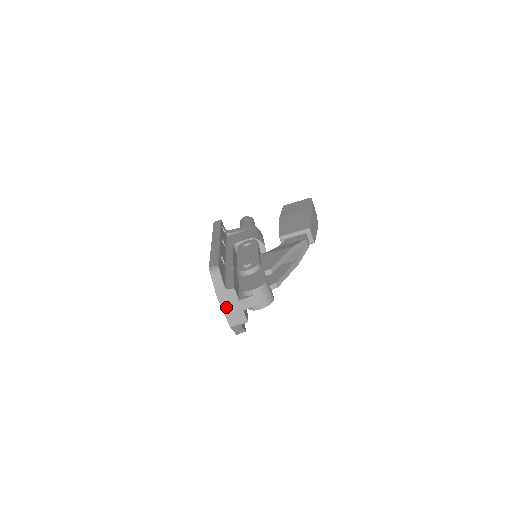
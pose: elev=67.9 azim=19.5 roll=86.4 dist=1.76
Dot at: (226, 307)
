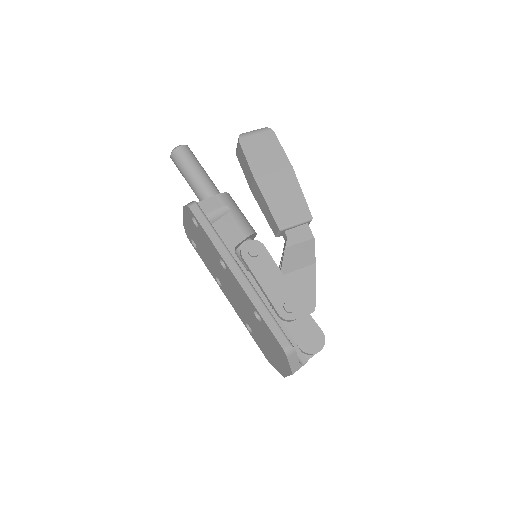
Dot at: occluded
